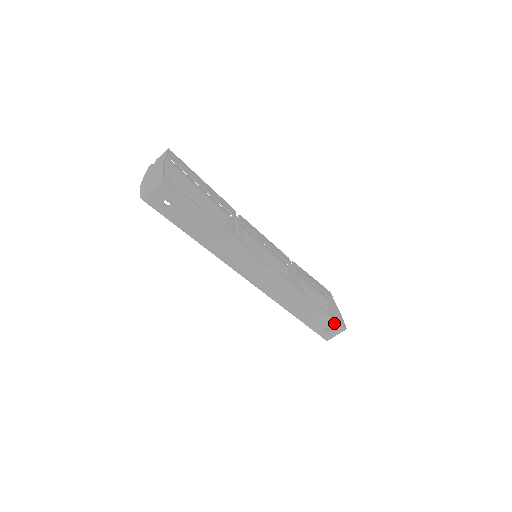
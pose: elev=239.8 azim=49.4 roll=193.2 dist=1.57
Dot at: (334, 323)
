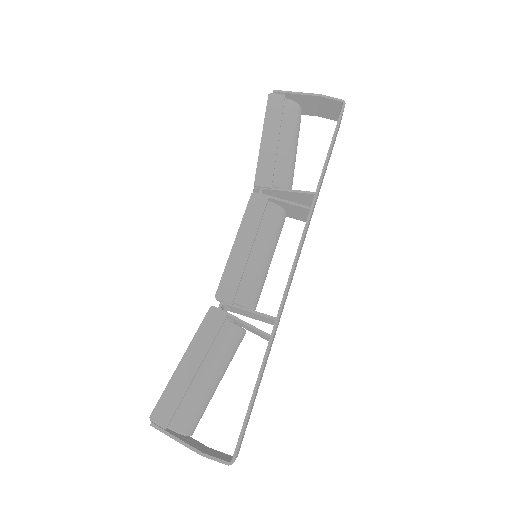
Dot at: (338, 127)
